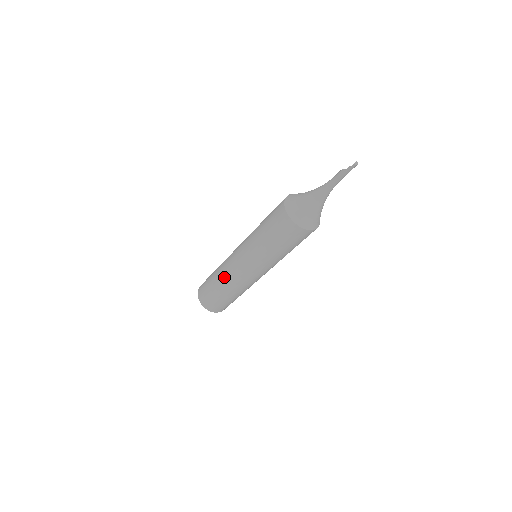
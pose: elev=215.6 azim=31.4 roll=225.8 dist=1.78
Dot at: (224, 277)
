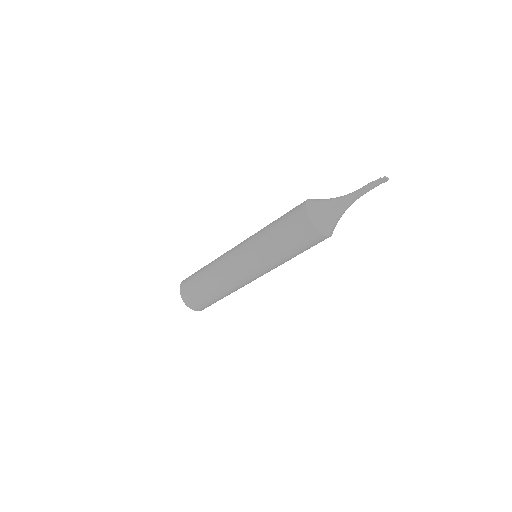
Dot at: (217, 262)
